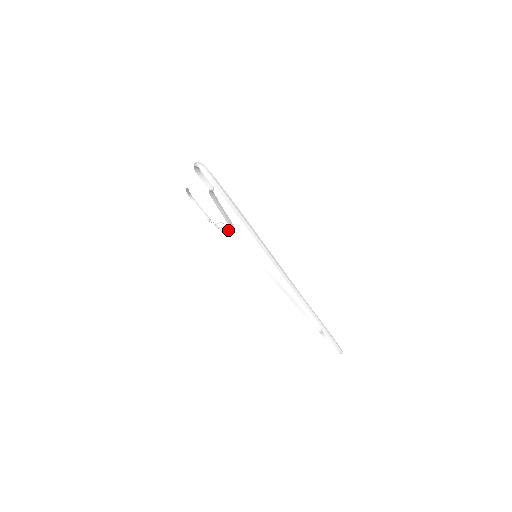
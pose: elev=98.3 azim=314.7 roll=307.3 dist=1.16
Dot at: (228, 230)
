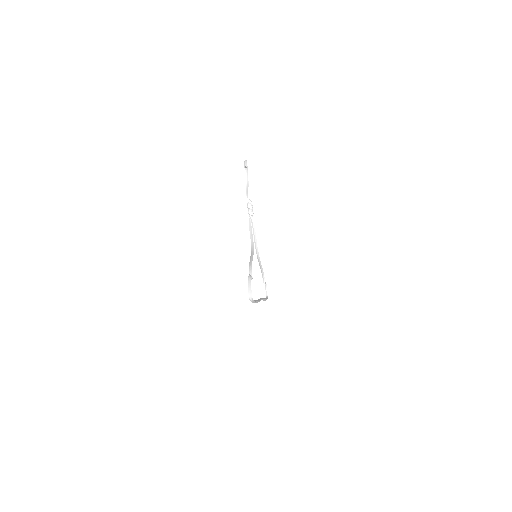
Dot at: (252, 219)
